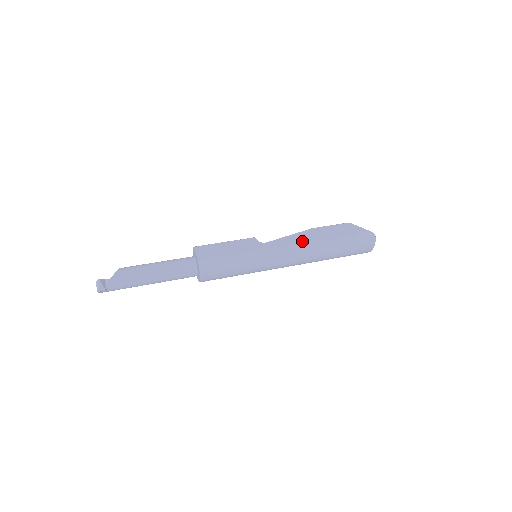
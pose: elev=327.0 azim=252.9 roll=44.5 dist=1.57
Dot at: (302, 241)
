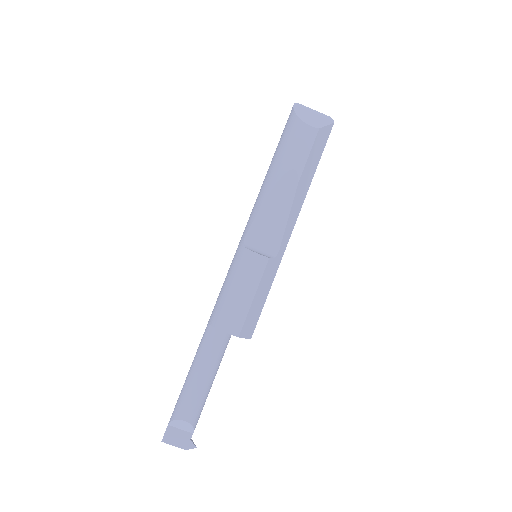
Dot at: (299, 211)
